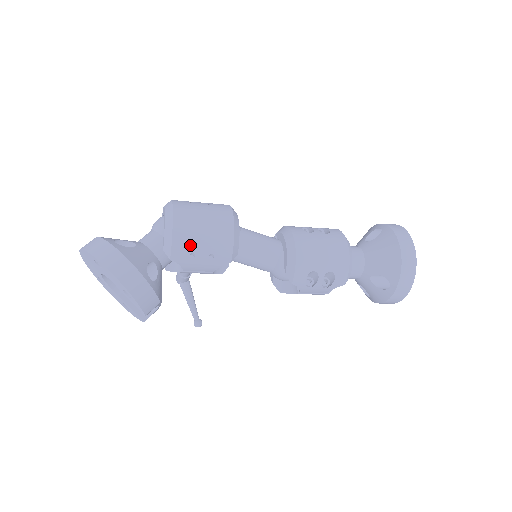
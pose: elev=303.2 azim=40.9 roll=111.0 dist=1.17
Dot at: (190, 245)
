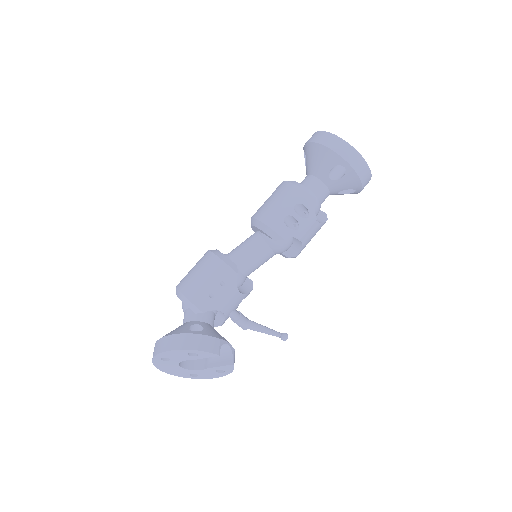
Dot at: (202, 292)
